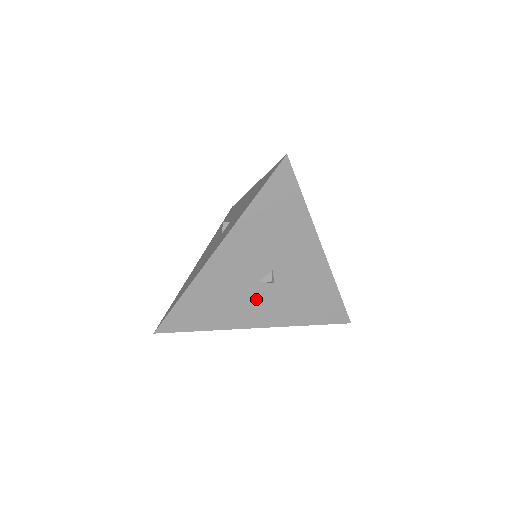
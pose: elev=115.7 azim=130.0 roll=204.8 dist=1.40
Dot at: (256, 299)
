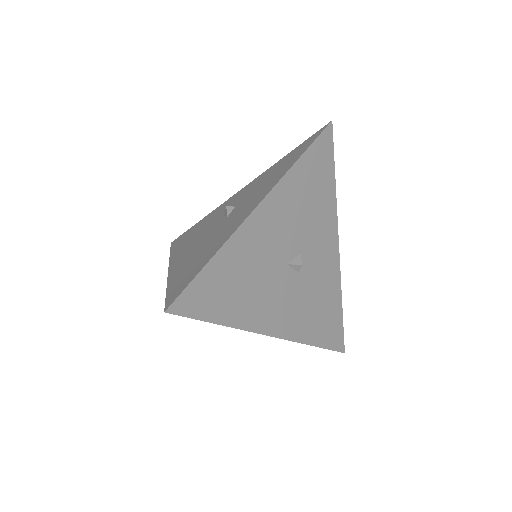
Dot at: (280, 290)
